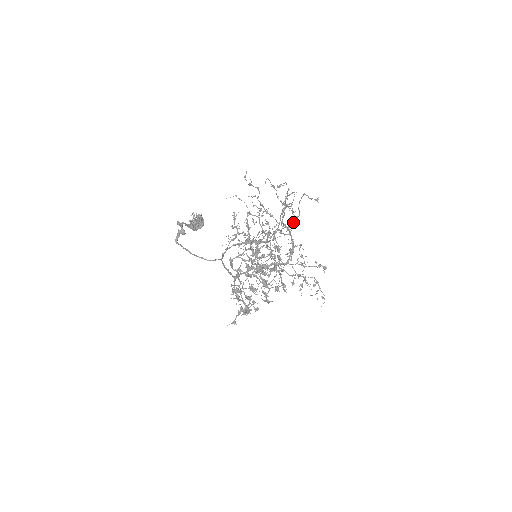
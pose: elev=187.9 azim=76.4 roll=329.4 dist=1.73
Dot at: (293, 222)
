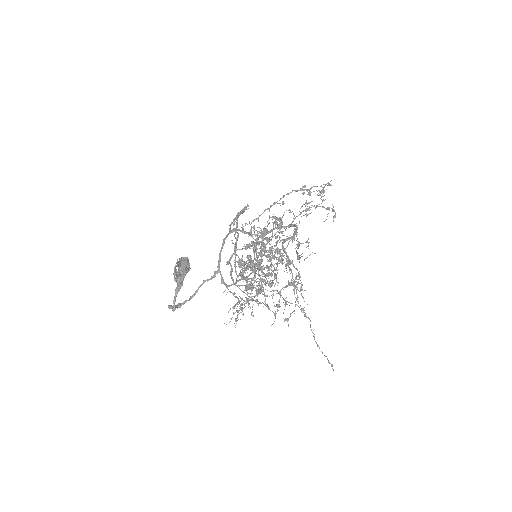
Dot at: occluded
